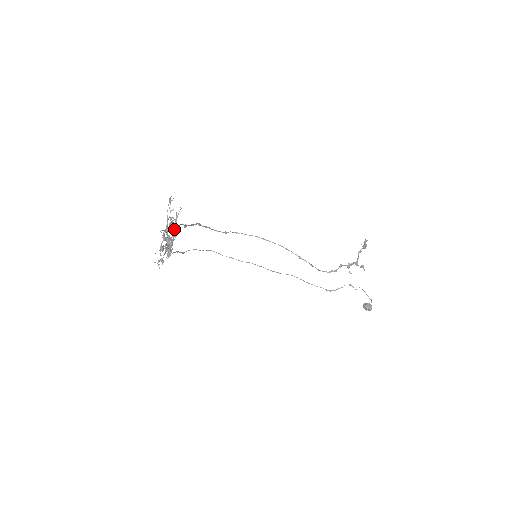
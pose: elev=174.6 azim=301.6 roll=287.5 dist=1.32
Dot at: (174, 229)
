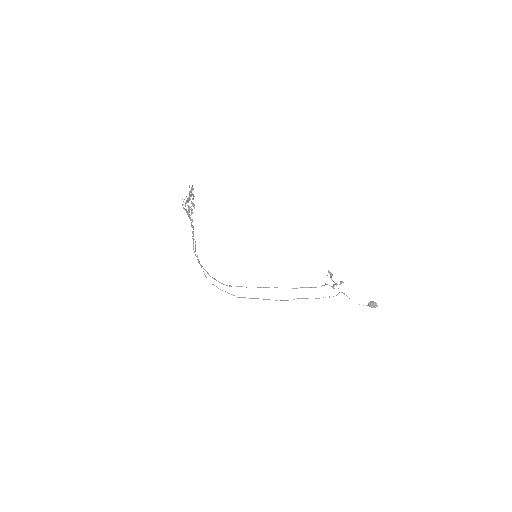
Dot at: occluded
